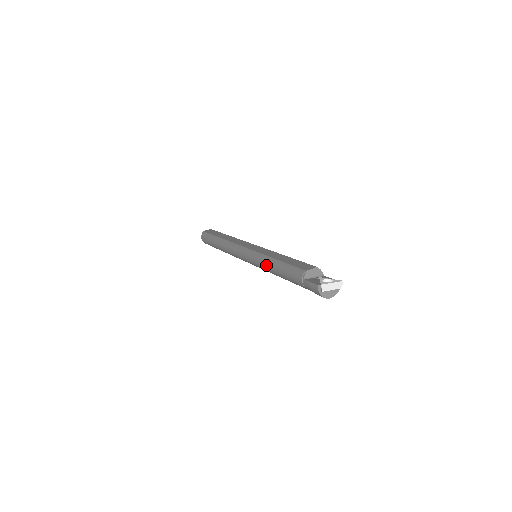
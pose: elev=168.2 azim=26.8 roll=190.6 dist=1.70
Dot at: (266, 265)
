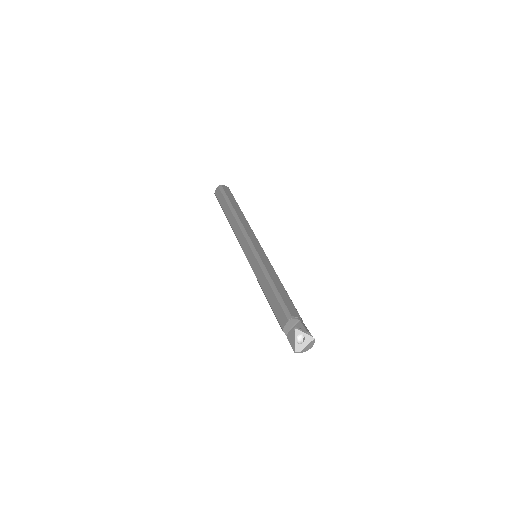
Dot at: occluded
